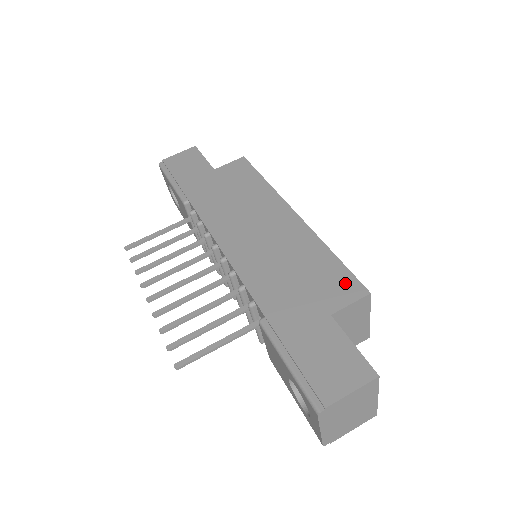
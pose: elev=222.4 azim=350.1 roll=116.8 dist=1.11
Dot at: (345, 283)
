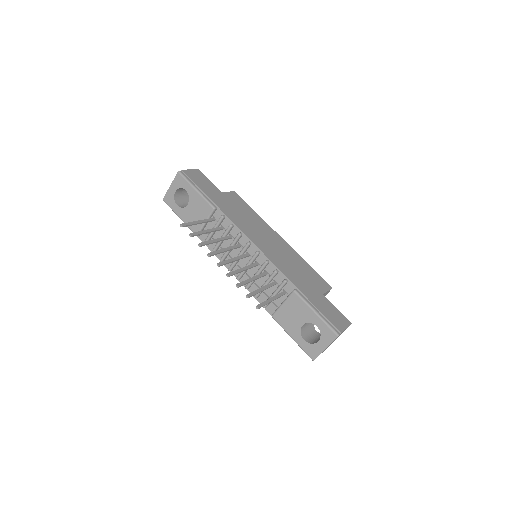
Dot at: (321, 281)
